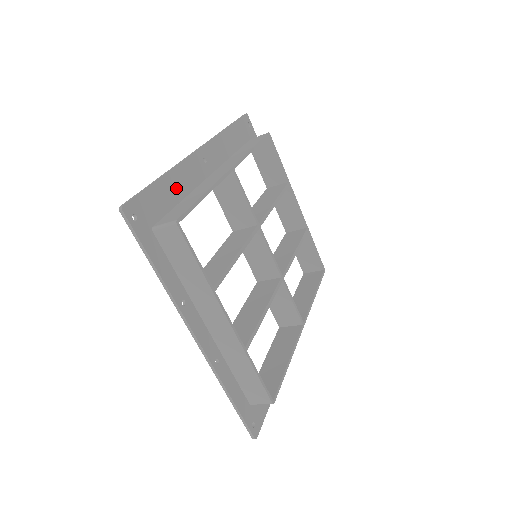
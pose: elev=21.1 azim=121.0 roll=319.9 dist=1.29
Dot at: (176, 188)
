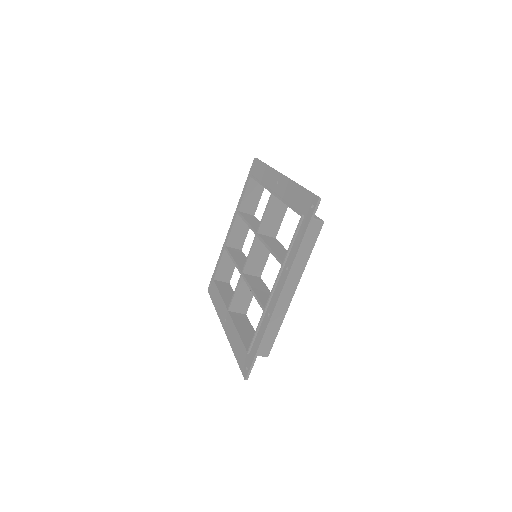
Dot at: (294, 195)
